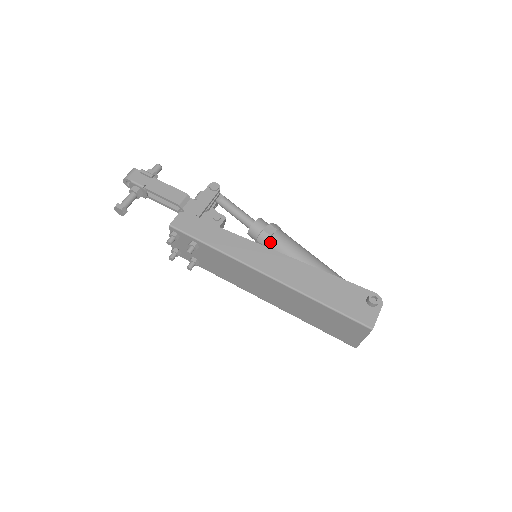
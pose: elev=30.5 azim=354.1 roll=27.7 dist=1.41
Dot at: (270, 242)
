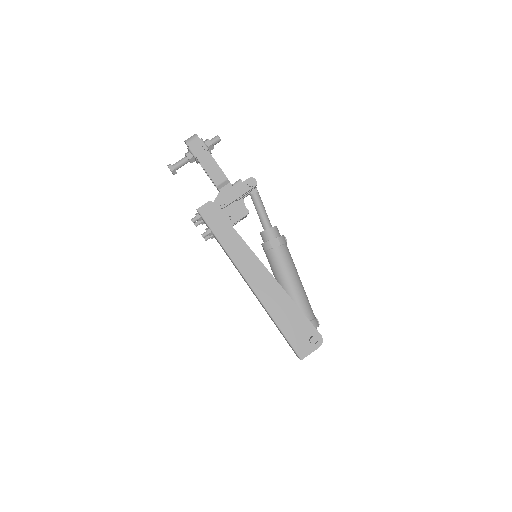
Dot at: (270, 252)
